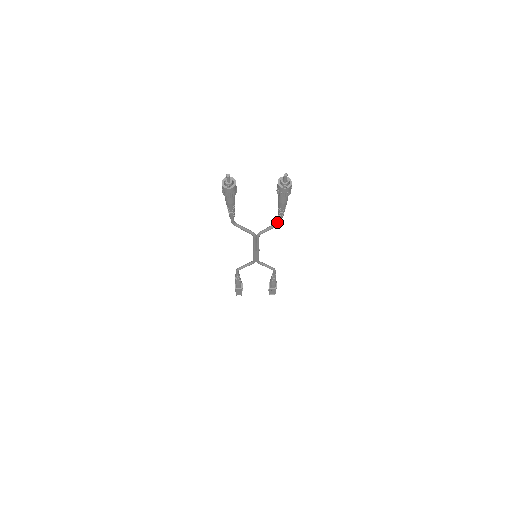
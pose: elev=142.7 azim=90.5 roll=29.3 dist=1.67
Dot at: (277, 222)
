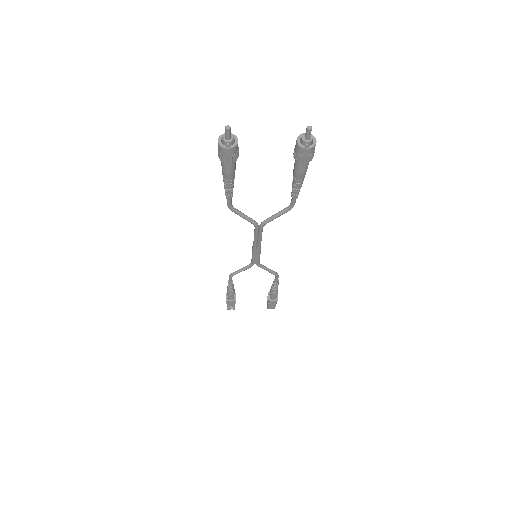
Dot at: occluded
